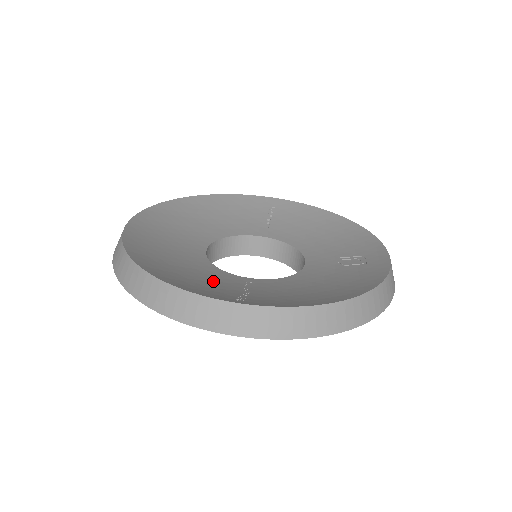
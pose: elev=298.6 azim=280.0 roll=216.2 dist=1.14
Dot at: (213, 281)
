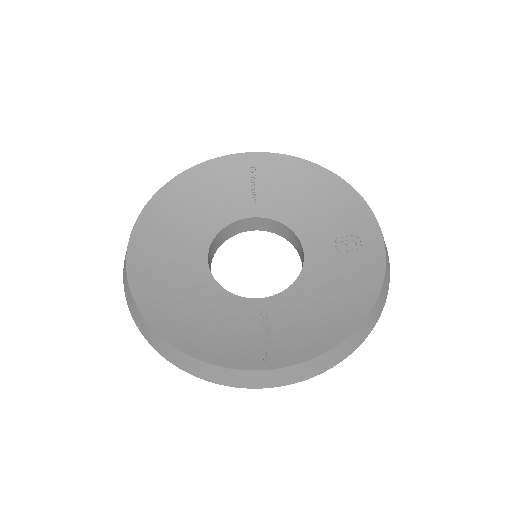
Dot at: (232, 323)
